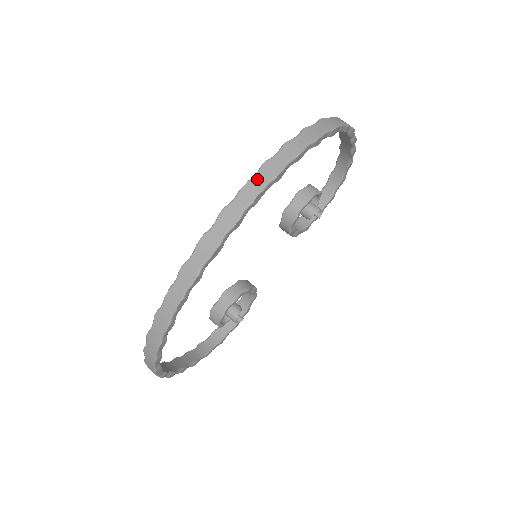
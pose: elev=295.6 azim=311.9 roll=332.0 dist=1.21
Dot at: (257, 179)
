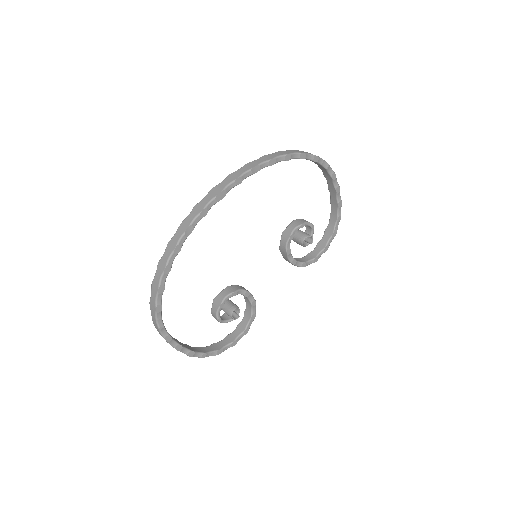
Dot at: (257, 161)
